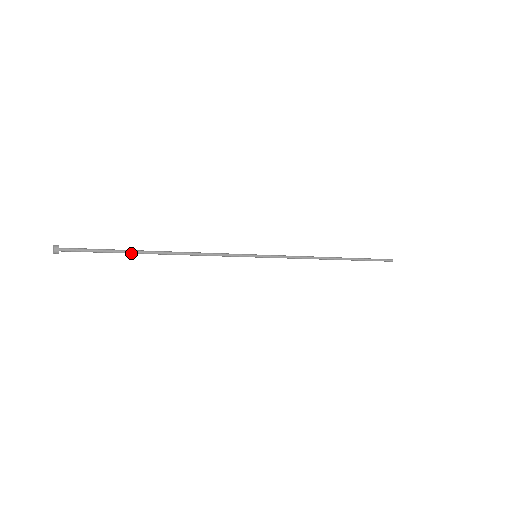
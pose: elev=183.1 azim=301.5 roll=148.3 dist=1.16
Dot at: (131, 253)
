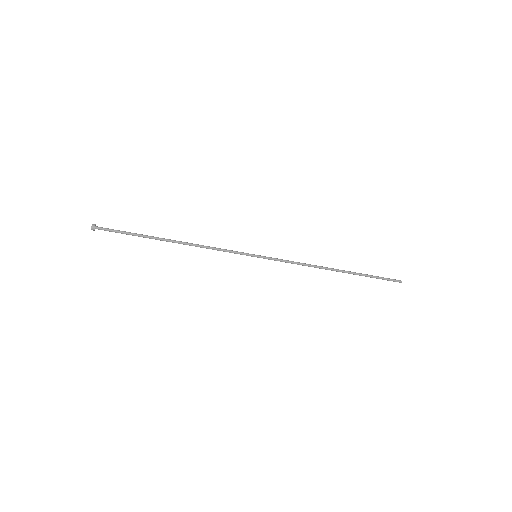
Dot at: occluded
